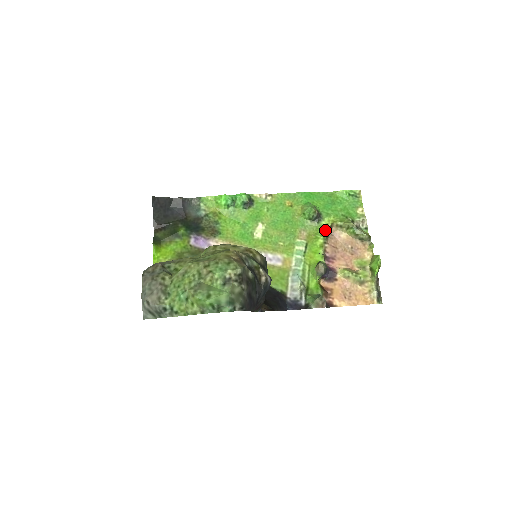
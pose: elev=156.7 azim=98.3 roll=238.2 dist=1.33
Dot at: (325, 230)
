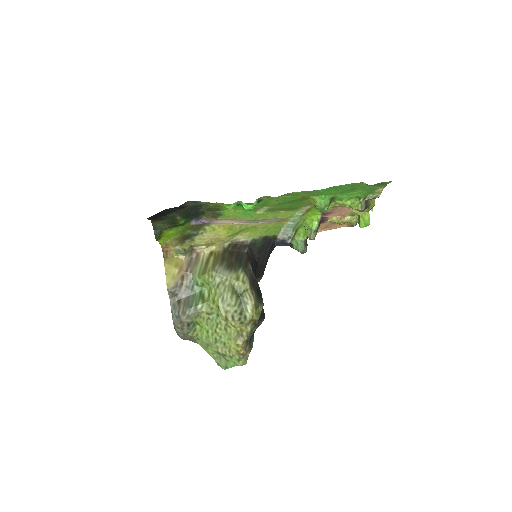
Dot at: (331, 207)
